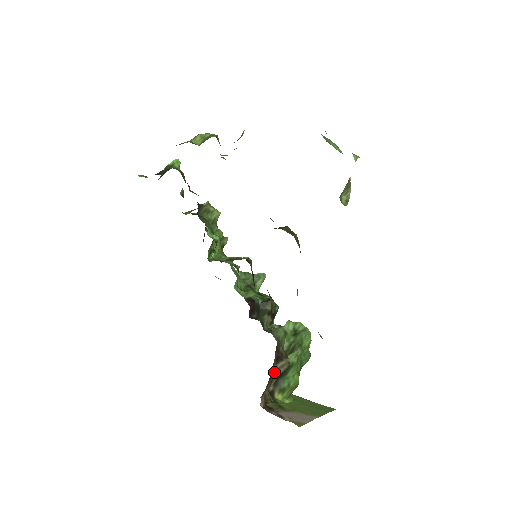
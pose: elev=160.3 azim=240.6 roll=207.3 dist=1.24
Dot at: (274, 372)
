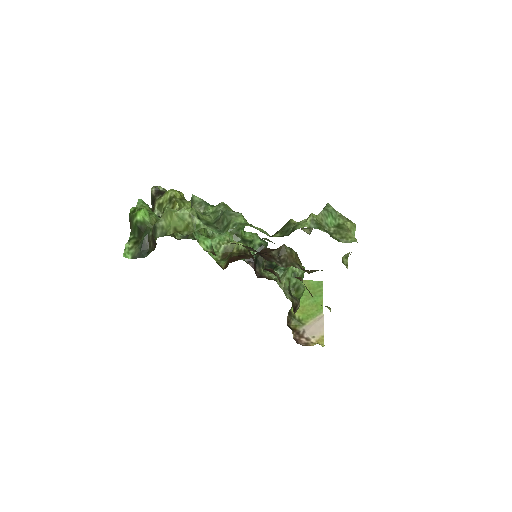
Dot at: occluded
